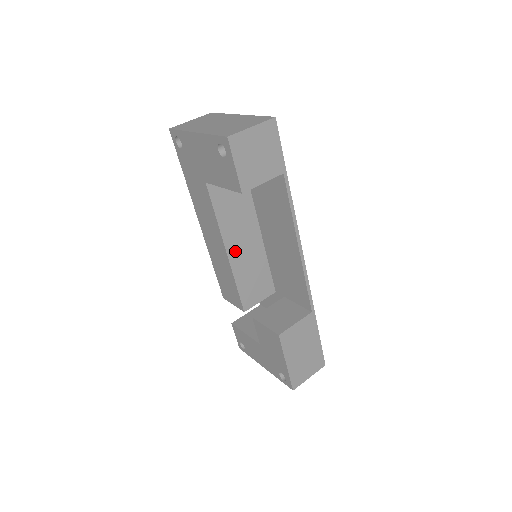
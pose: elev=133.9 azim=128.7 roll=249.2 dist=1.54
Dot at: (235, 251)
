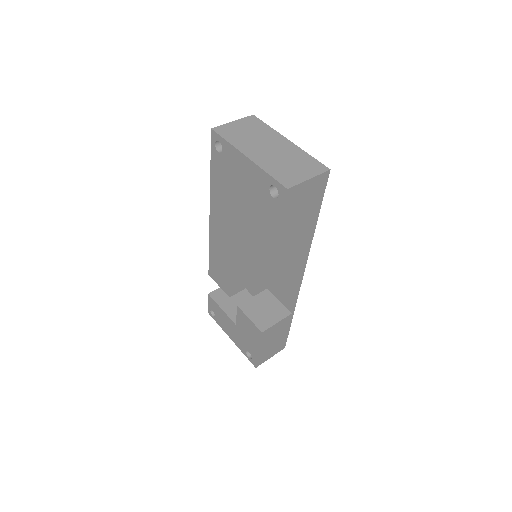
Dot at: (240, 251)
